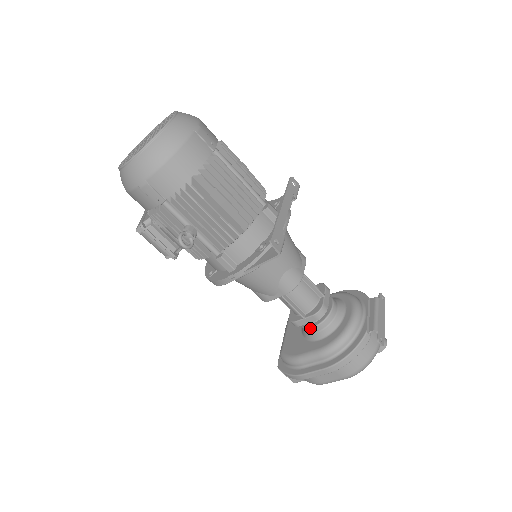
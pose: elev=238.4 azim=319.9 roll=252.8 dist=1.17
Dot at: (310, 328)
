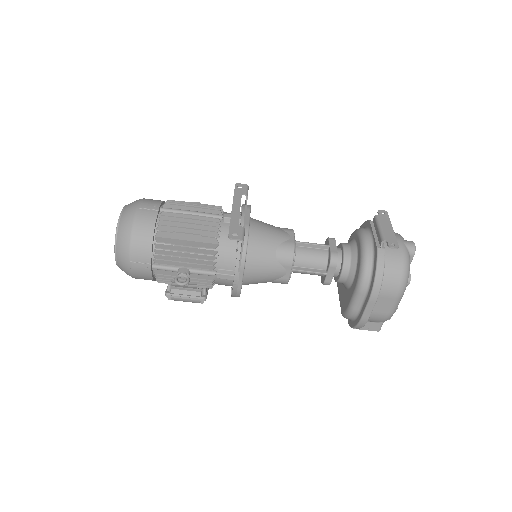
Dot at: (339, 278)
